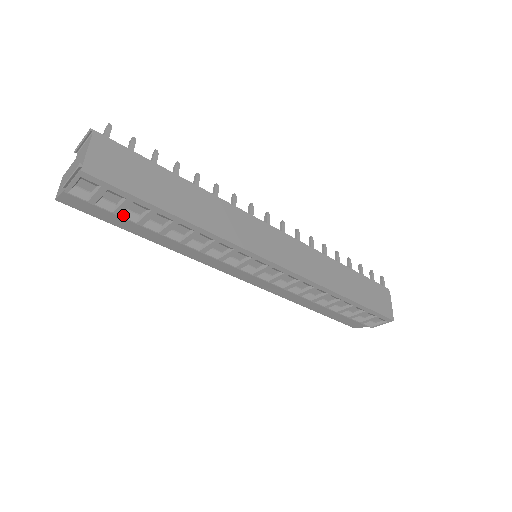
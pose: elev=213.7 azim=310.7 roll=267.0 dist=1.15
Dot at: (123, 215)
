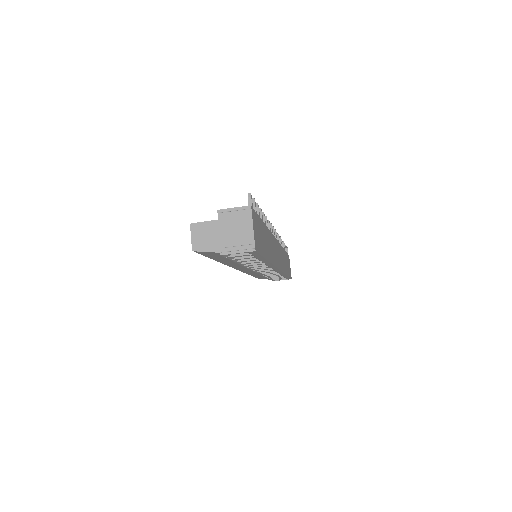
Dot at: (234, 260)
